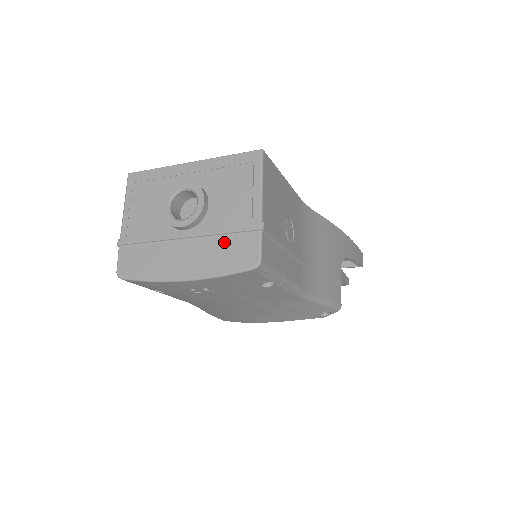
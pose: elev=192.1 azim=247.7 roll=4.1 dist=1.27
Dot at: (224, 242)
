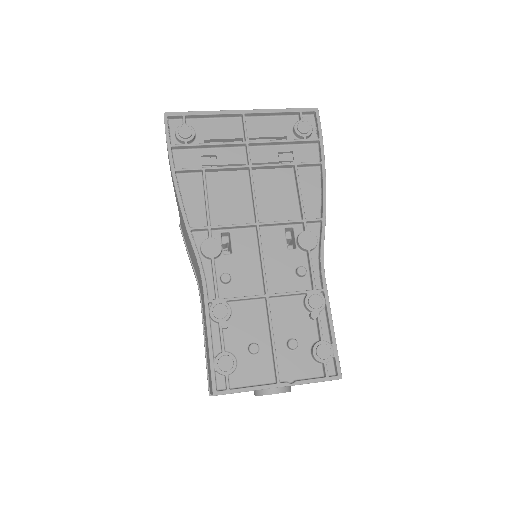
Dot at: occluded
